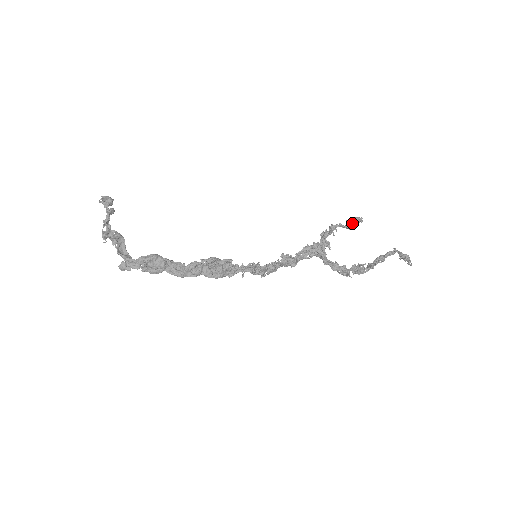
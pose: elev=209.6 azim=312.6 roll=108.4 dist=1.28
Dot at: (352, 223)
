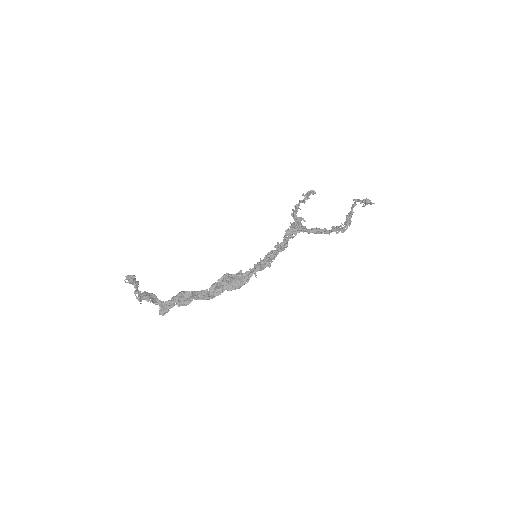
Dot at: (308, 195)
